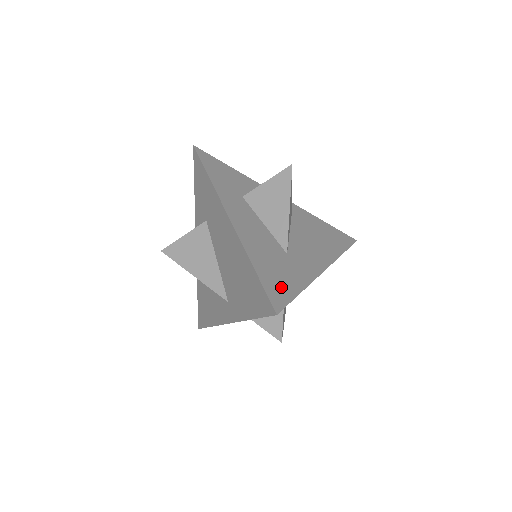
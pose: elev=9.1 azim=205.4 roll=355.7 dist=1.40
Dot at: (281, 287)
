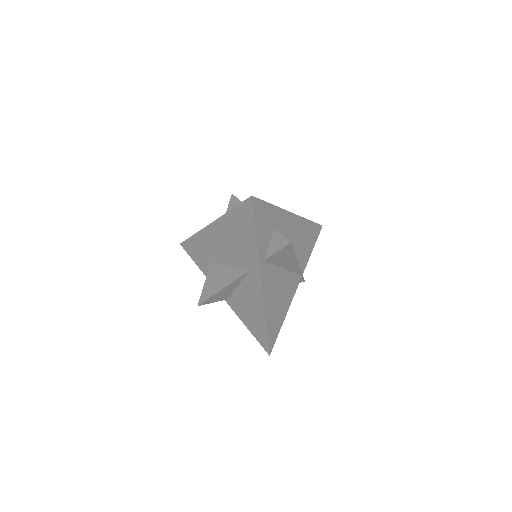
Dot at: occluded
